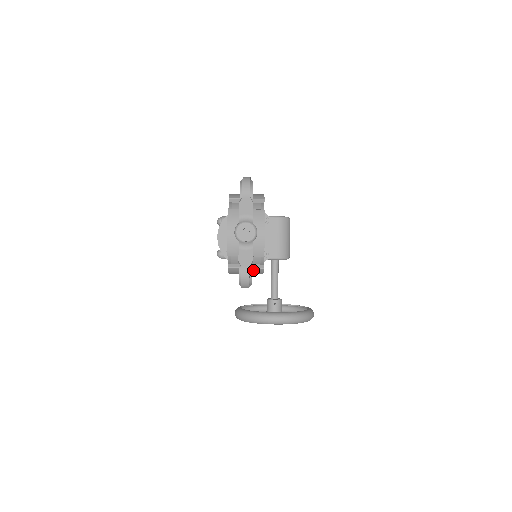
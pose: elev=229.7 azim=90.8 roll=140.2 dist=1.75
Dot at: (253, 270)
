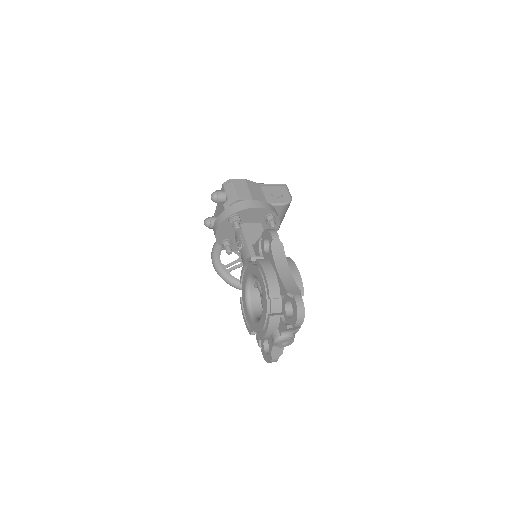
Dot at: occluded
